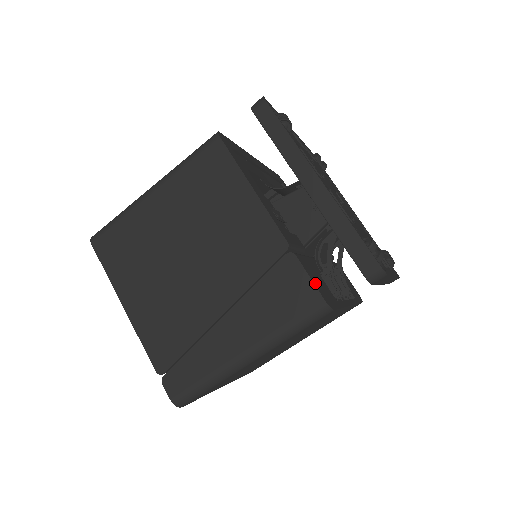
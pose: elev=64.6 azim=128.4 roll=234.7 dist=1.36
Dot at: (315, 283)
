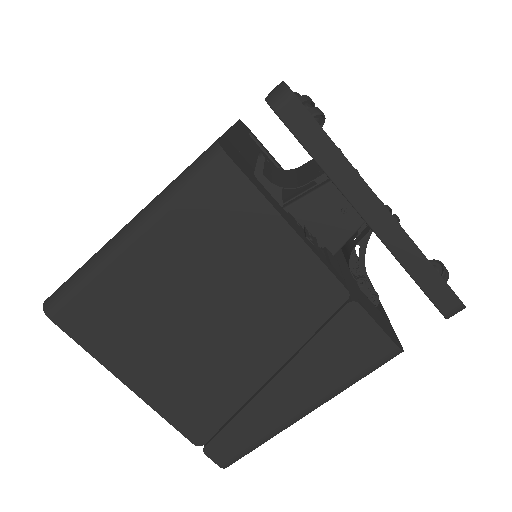
Dot at: (383, 328)
